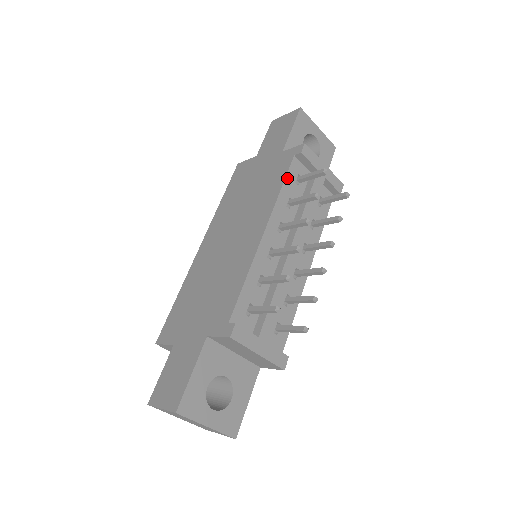
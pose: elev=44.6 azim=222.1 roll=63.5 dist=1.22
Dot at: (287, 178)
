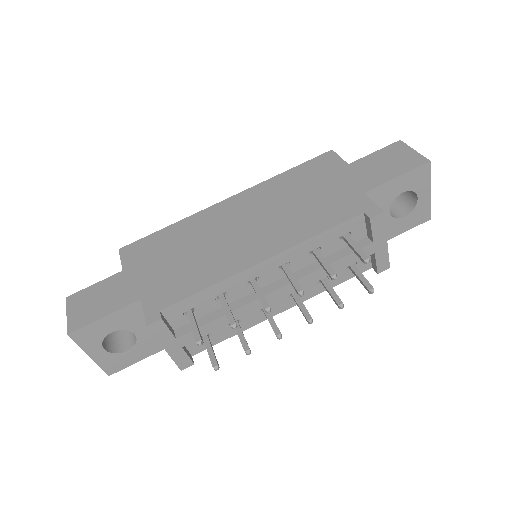
Dot at: (334, 229)
